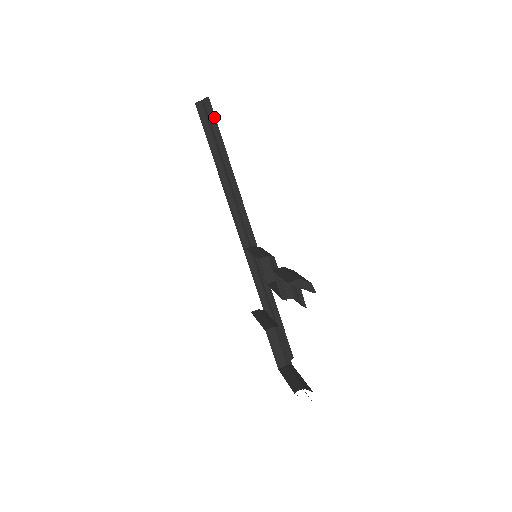
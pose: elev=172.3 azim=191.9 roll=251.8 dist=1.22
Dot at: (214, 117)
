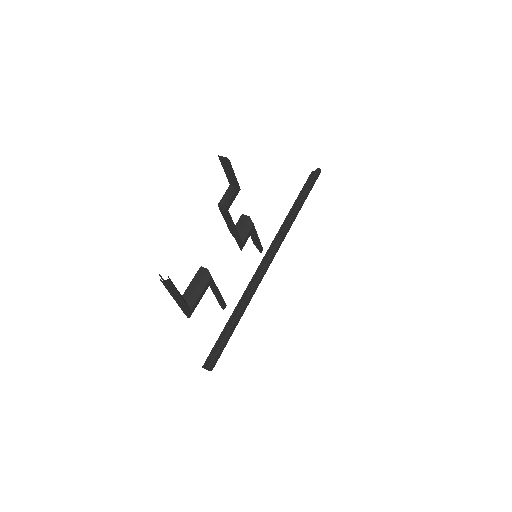
Dot at: (315, 180)
